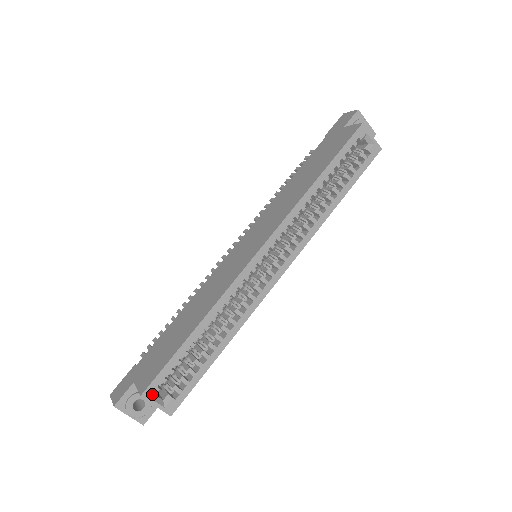
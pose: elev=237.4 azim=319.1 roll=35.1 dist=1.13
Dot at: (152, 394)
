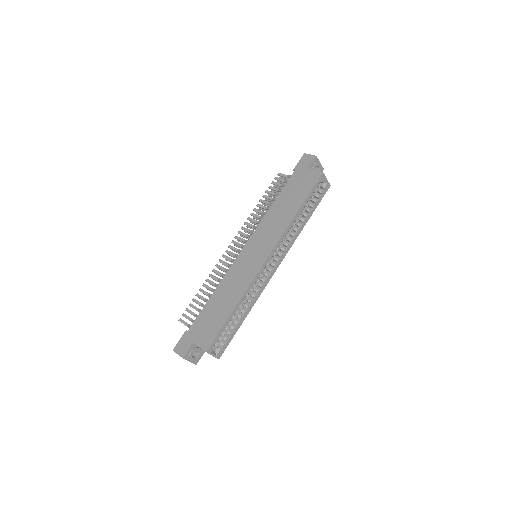
Dot at: (211, 350)
